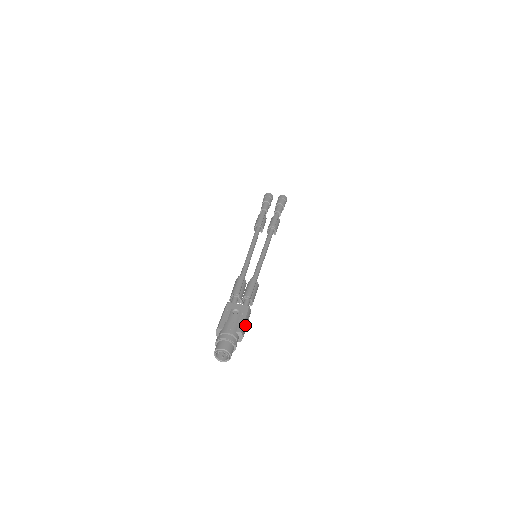
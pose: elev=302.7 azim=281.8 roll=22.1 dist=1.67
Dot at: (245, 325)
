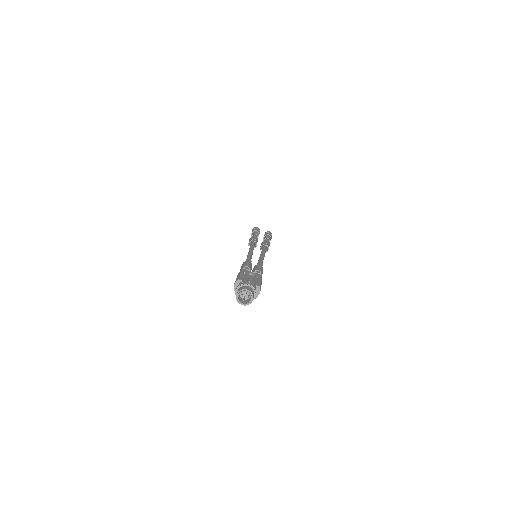
Dot at: occluded
